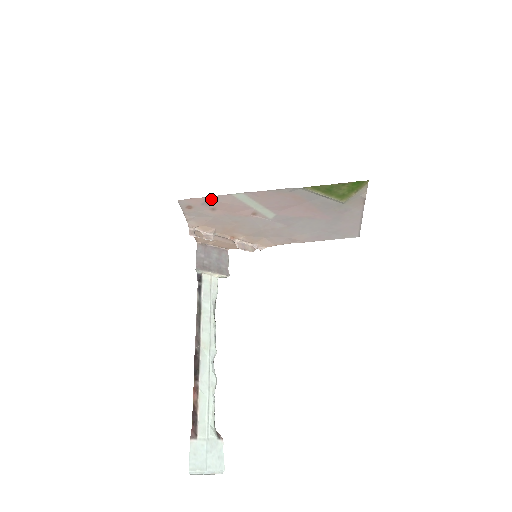
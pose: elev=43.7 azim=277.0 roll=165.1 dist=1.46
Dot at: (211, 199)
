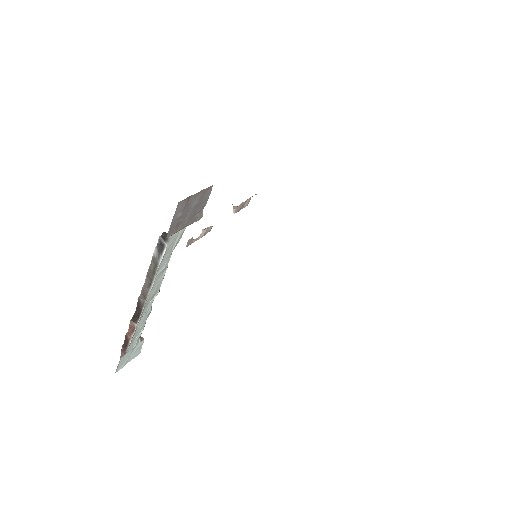
Dot at: occluded
